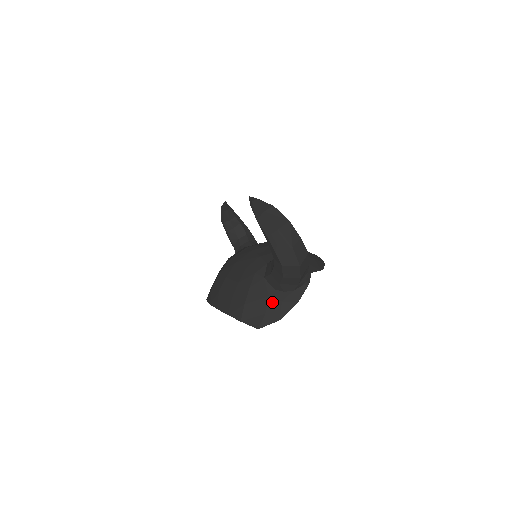
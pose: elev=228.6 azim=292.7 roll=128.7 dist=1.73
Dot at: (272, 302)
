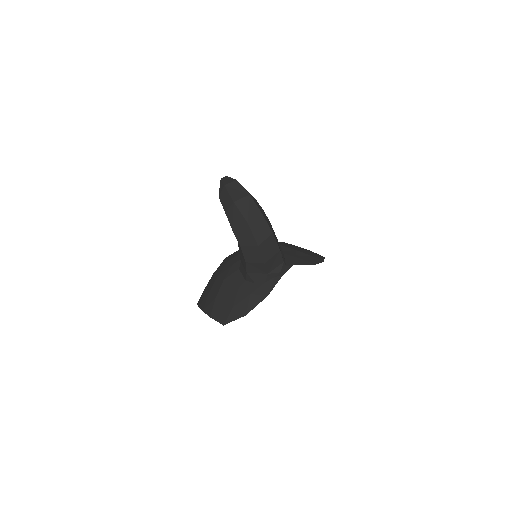
Dot at: (241, 295)
